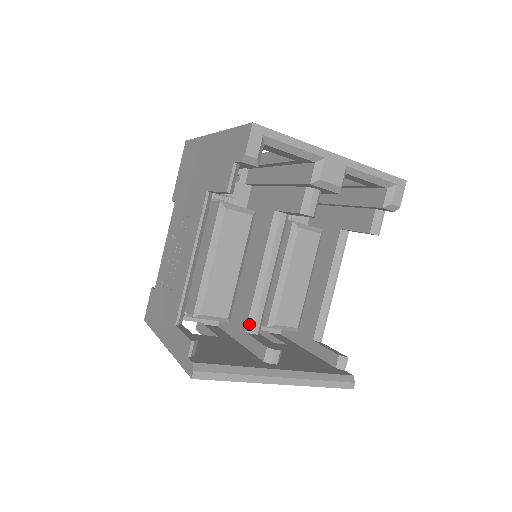
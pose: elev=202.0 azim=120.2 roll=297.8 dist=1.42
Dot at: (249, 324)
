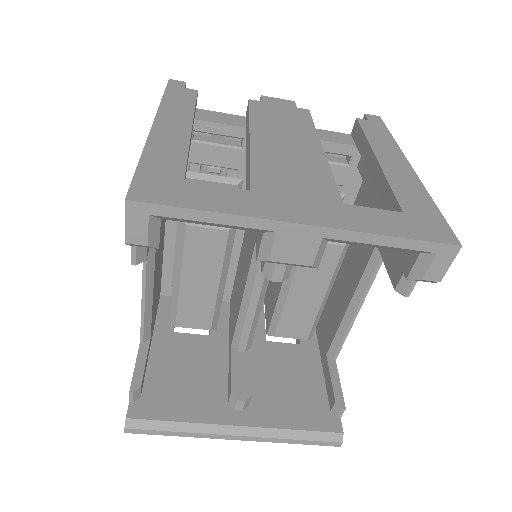
Dot at: (234, 341)
